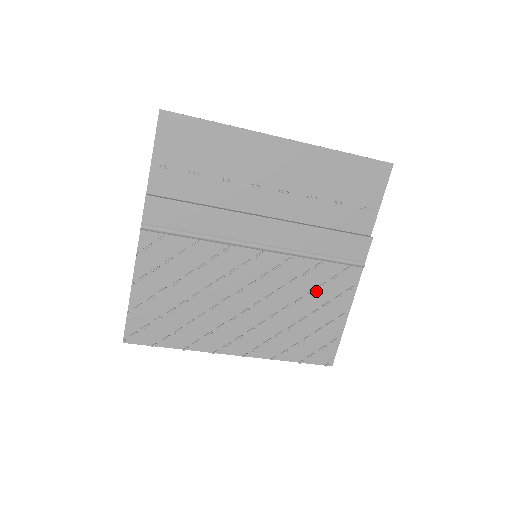
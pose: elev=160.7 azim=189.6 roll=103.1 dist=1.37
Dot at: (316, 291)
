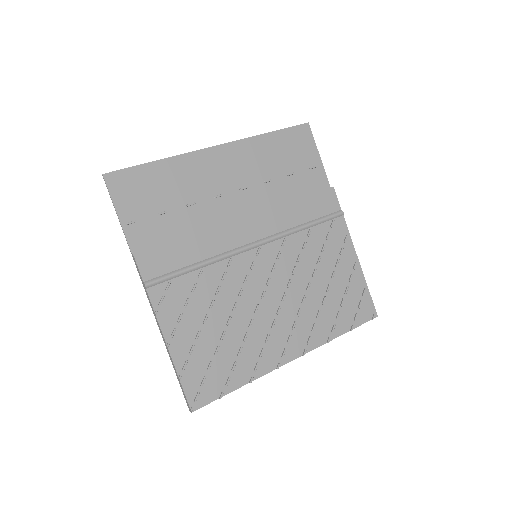
Dot at: (322, 257)
